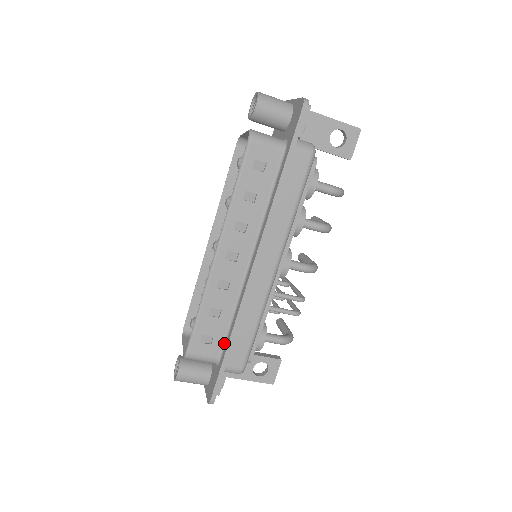
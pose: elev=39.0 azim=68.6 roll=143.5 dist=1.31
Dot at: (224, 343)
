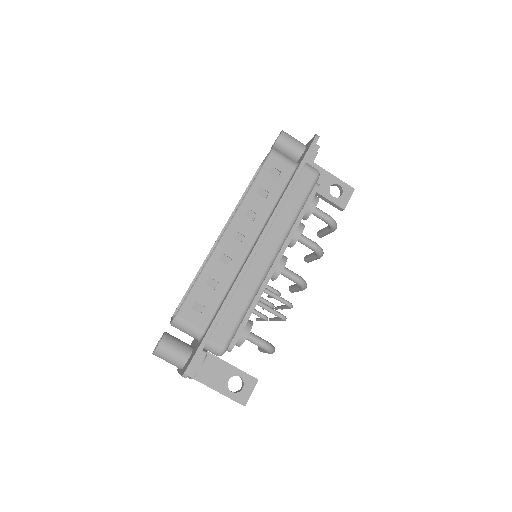
Dot at: (213, 316)
